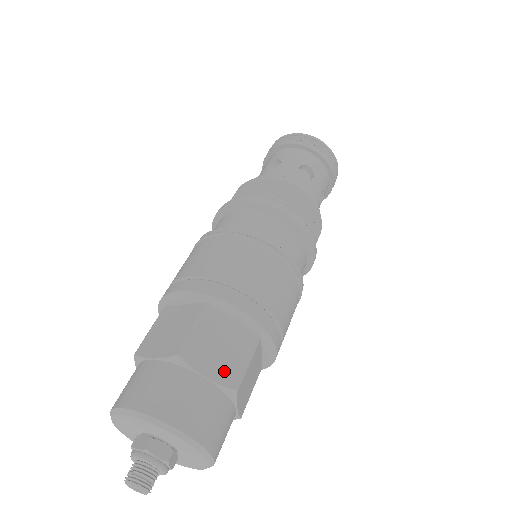
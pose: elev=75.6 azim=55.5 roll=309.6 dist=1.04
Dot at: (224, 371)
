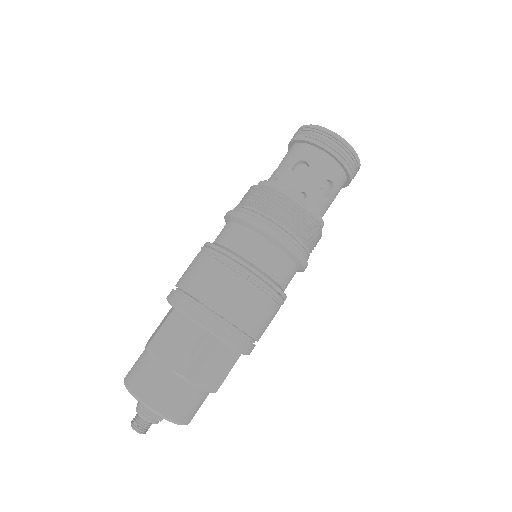
Dot at: (211, 382)
